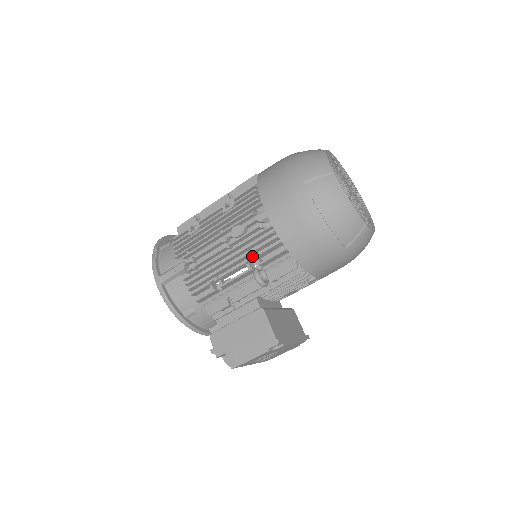
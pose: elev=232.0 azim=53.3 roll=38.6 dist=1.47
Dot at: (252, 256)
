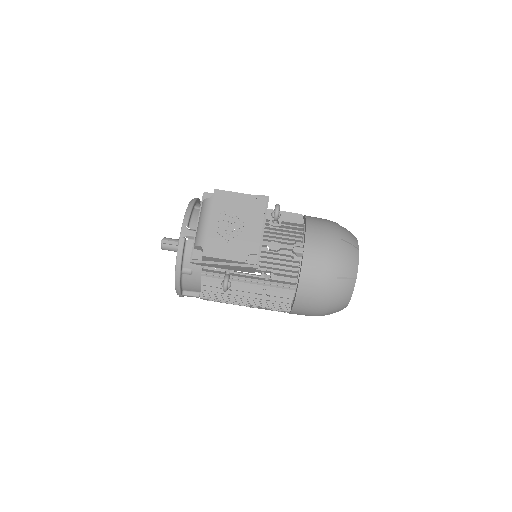
Dot at: (279, 211)
